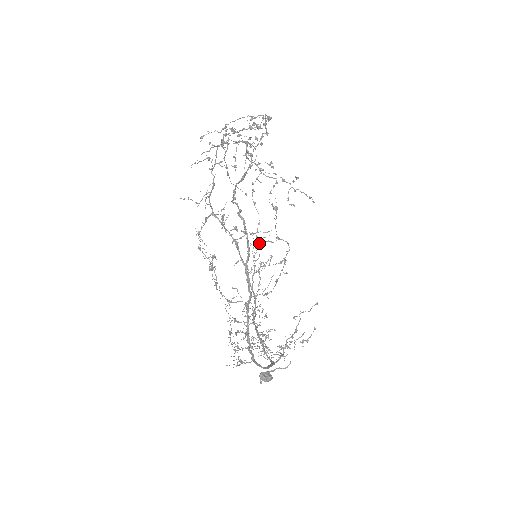
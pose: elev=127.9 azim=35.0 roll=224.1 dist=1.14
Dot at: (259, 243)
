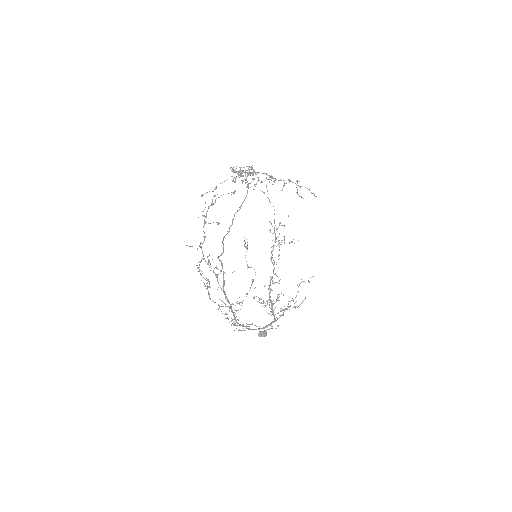
Dot at: occluded
